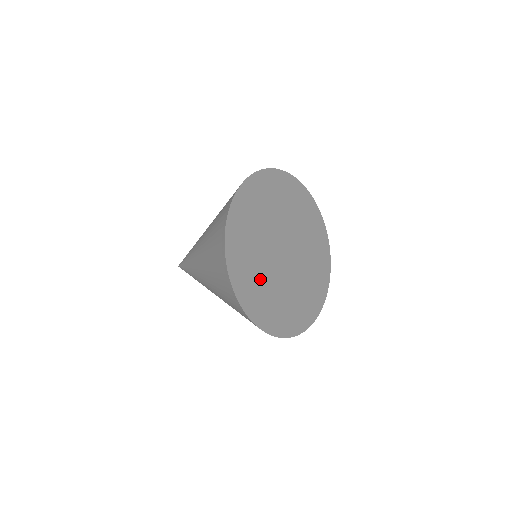
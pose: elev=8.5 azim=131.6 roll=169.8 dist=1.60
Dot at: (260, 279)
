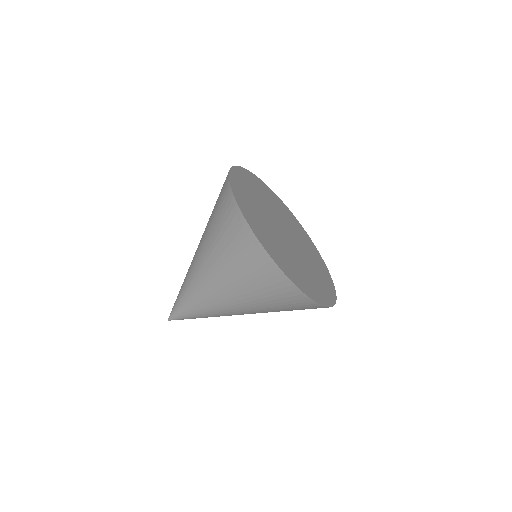
Dot at: (278, 246)
